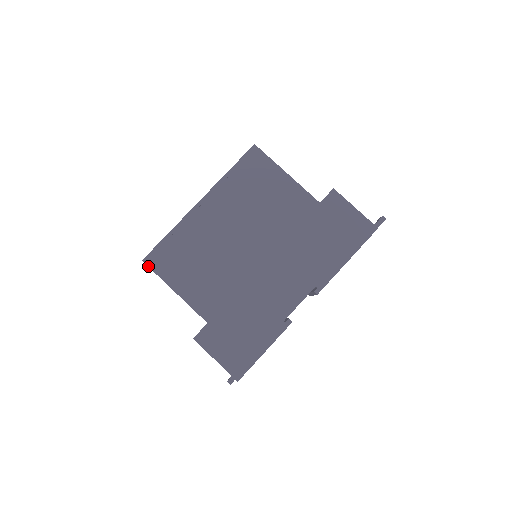
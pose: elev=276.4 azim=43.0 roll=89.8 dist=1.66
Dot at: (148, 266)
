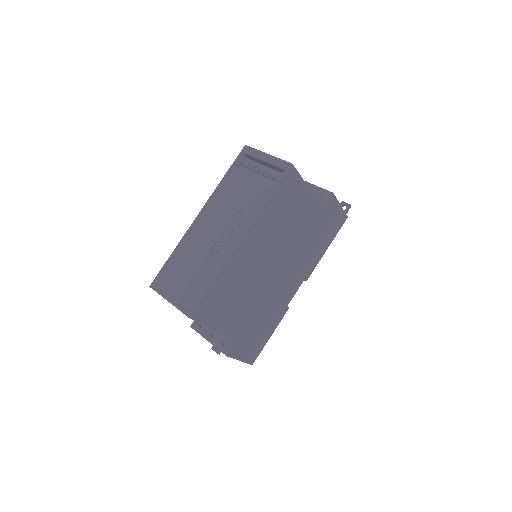
Dot at: (195, 320)
